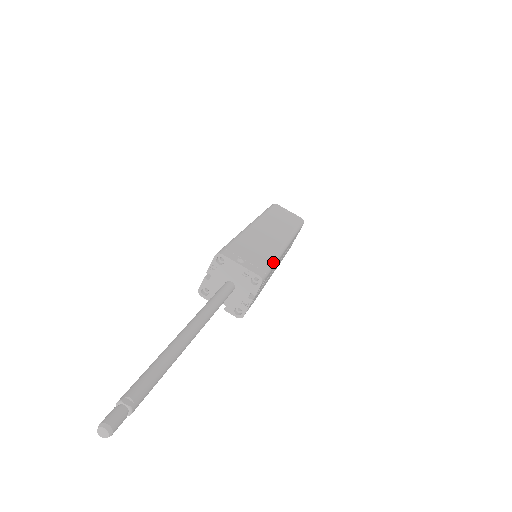
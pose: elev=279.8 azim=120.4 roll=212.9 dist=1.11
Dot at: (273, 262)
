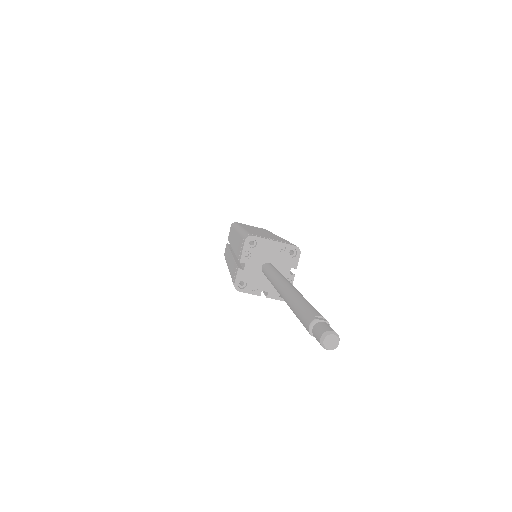
Dot at: occluded
